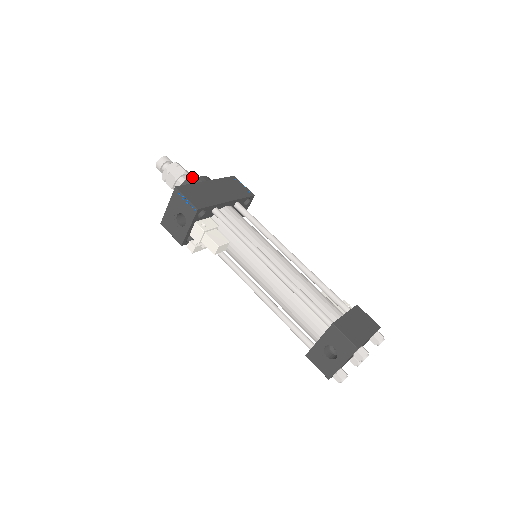
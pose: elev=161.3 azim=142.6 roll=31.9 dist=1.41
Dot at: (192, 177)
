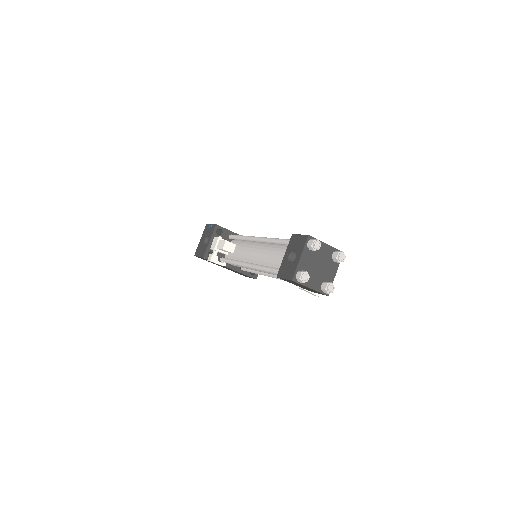
Dot at: occluded
